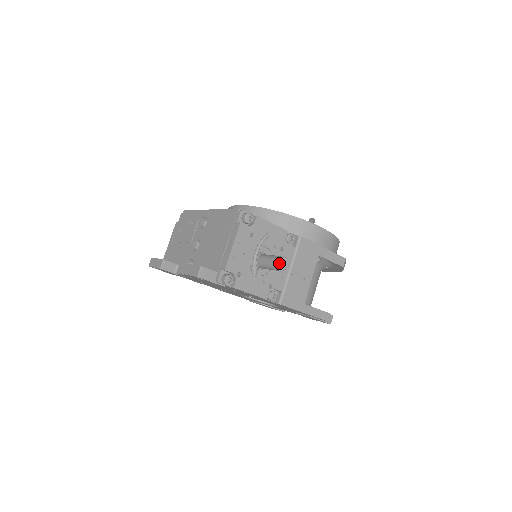
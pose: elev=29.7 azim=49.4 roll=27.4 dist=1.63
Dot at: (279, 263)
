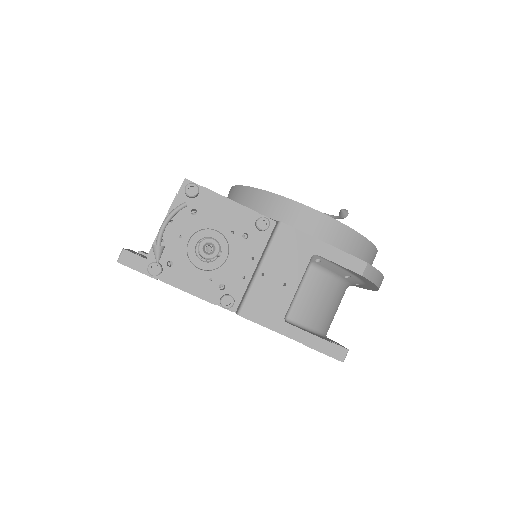
Dot at: (212, 249)
